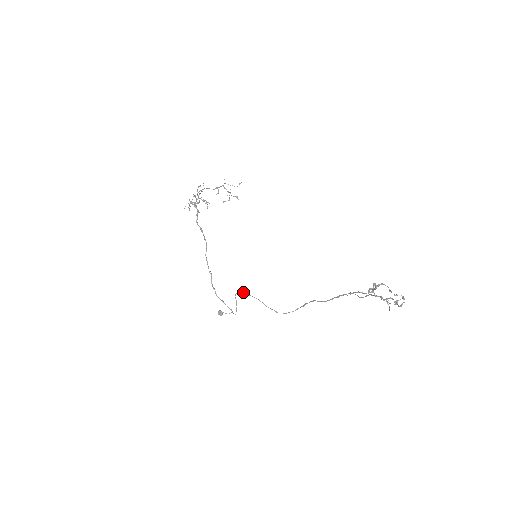
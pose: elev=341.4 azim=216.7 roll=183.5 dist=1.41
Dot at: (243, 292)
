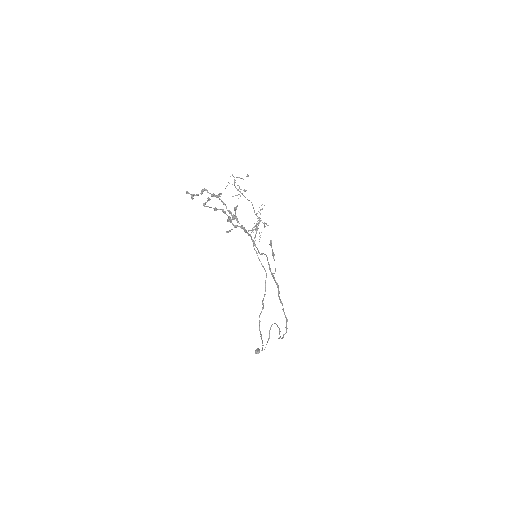
Dot at: (275, 323)
